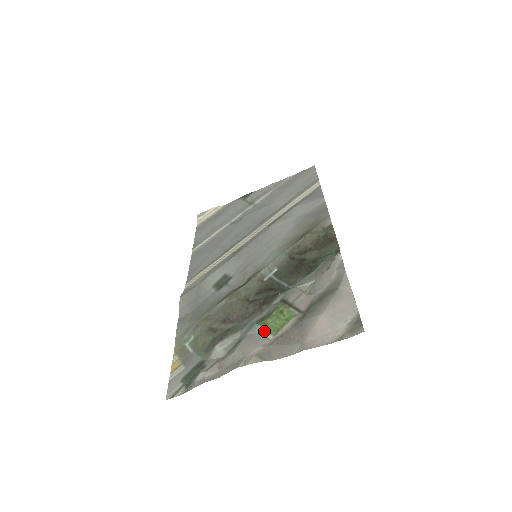
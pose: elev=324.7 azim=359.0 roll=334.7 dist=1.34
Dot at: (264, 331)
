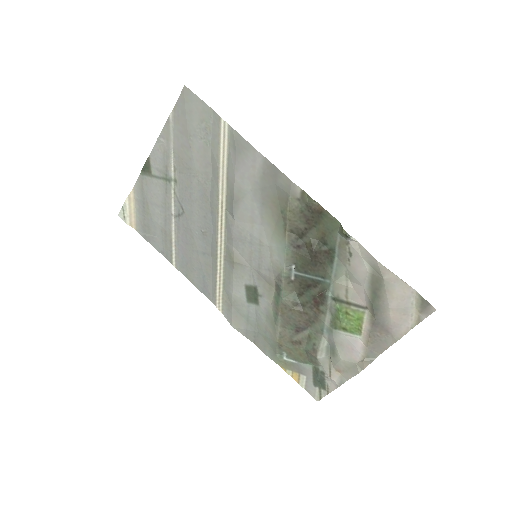
Dot at: (347, 334)
